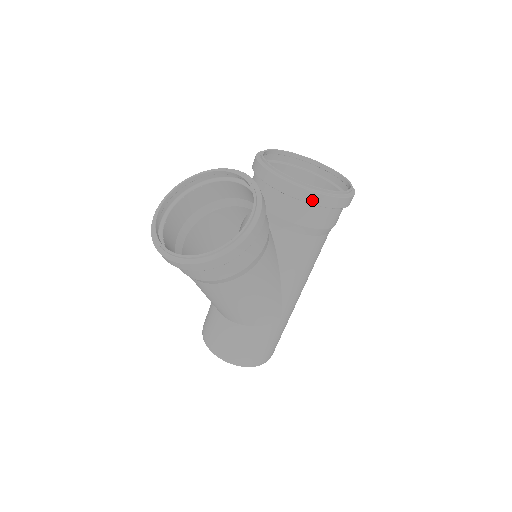
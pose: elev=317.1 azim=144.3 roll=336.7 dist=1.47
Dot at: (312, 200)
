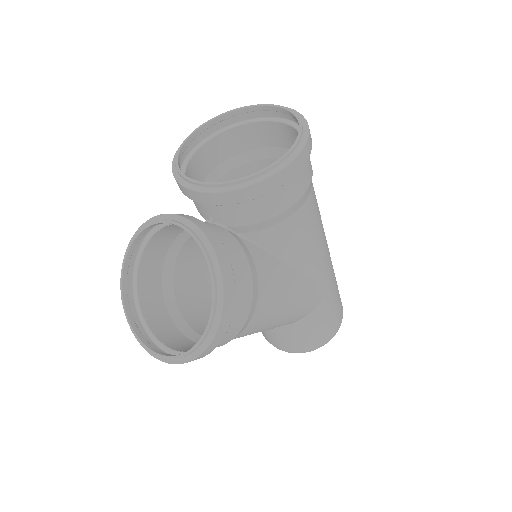
Dot at: (264, 190)
